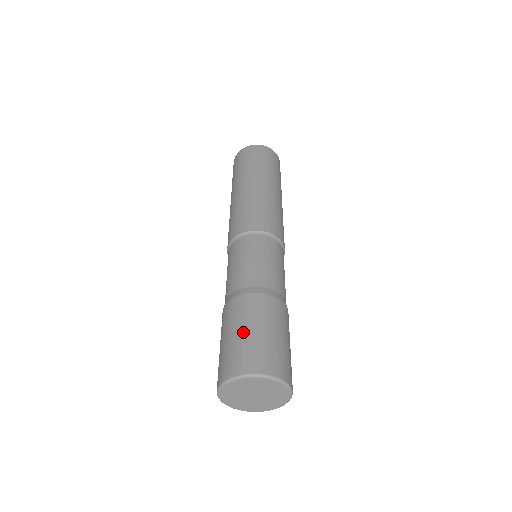
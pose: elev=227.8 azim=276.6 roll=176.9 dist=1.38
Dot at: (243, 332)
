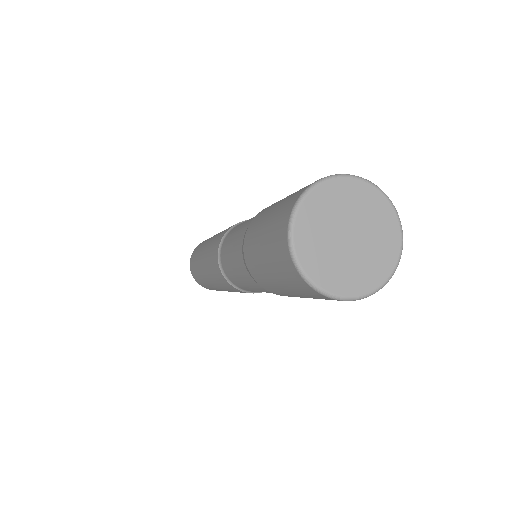
Dot at: occluded
